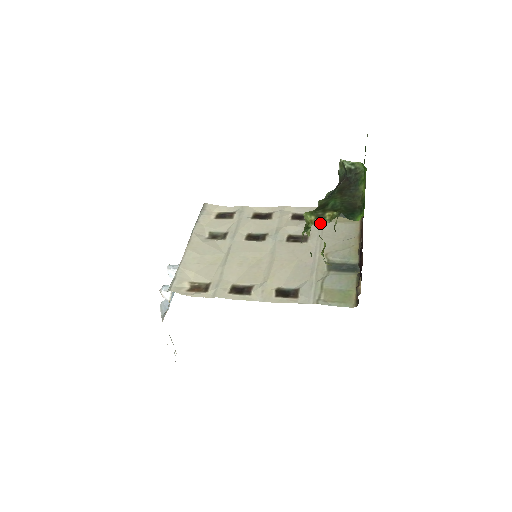
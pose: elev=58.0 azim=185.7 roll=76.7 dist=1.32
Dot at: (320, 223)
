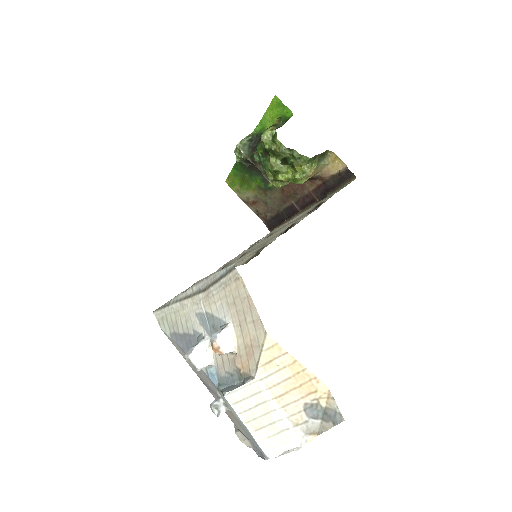
Dot at: occluded
